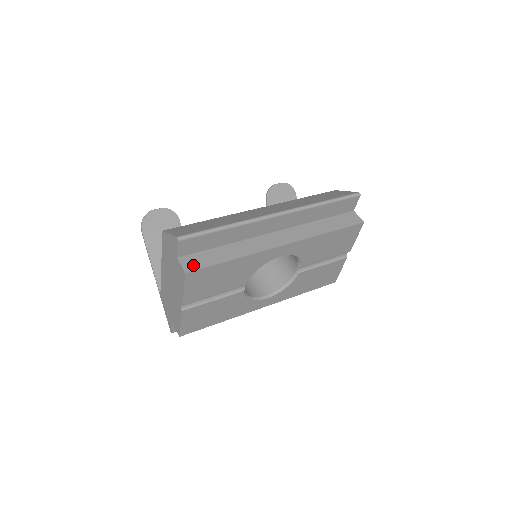
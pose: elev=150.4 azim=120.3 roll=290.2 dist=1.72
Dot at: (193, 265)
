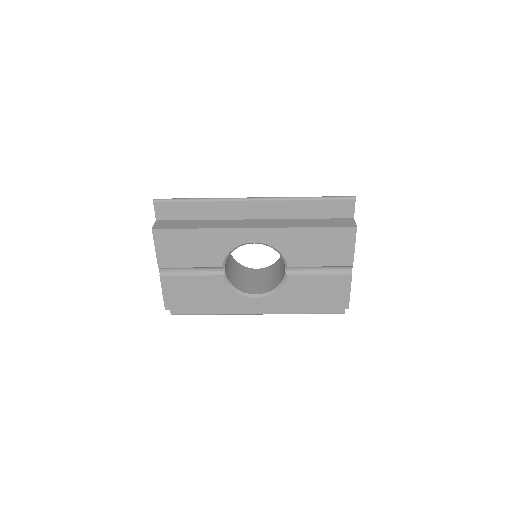
Dot at: (163, 226)
